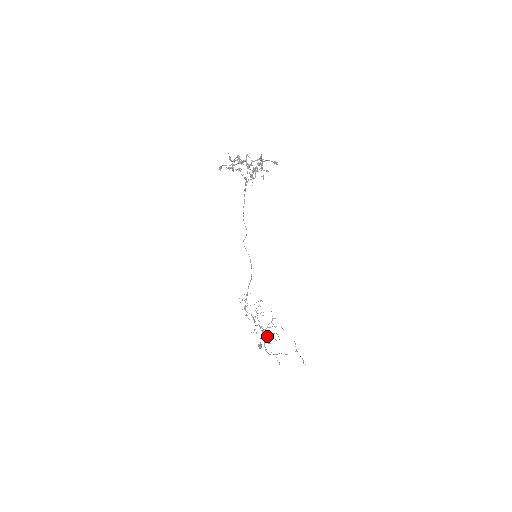
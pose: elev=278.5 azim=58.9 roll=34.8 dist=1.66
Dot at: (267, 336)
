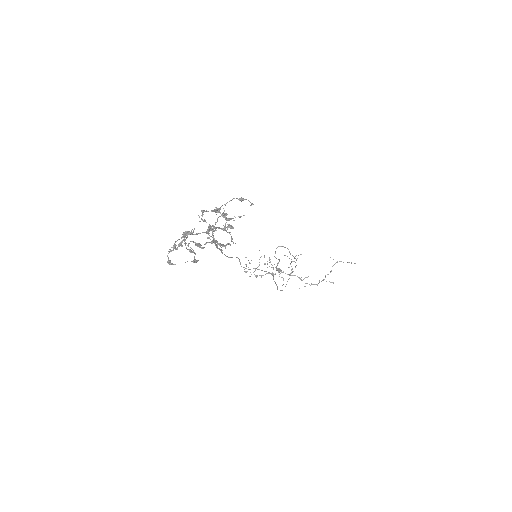
Dot at: (275, 257)
